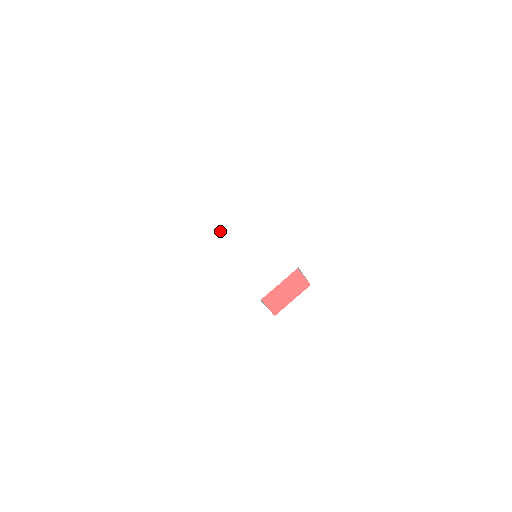
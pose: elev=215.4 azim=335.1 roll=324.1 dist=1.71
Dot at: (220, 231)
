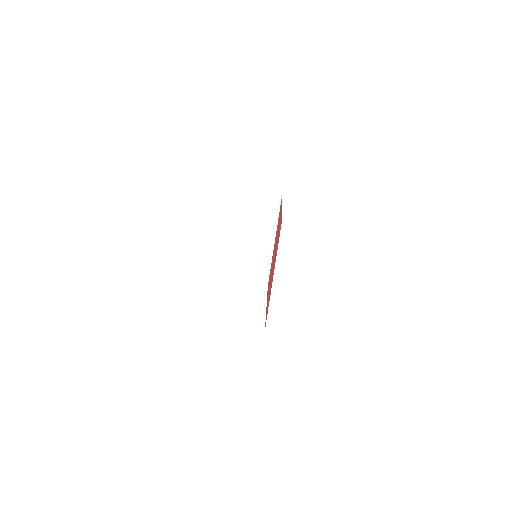
Dot at: occluded
